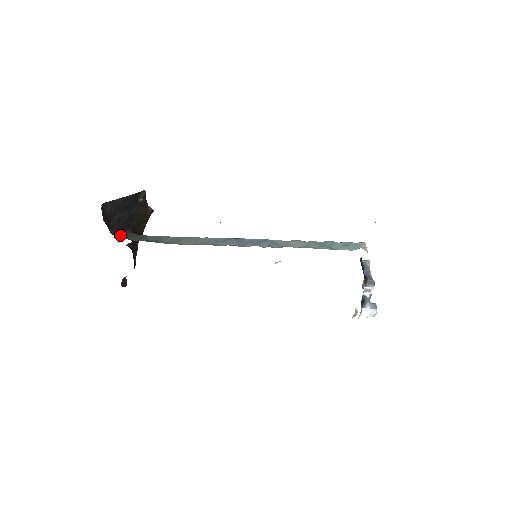
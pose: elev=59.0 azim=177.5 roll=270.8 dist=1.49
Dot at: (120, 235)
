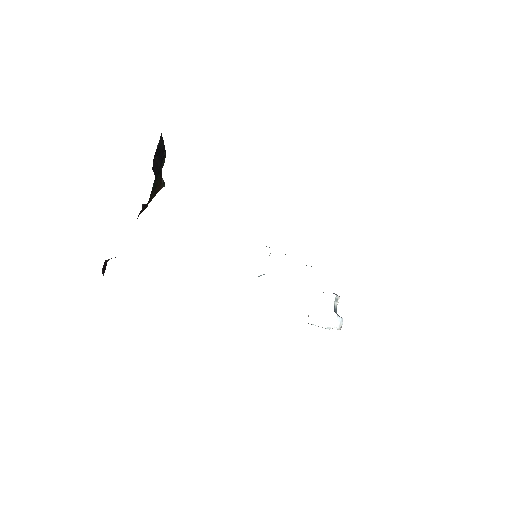
Dot at: occluded
